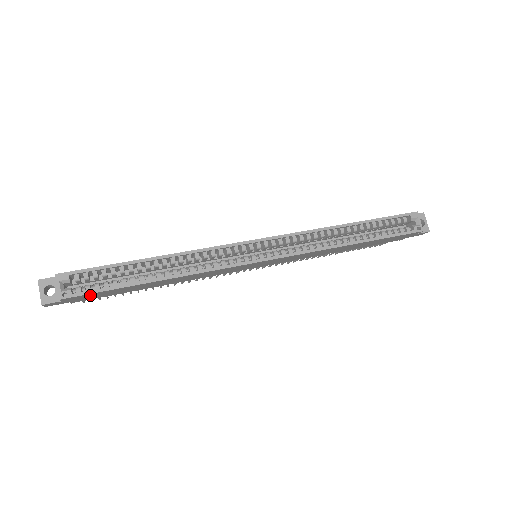
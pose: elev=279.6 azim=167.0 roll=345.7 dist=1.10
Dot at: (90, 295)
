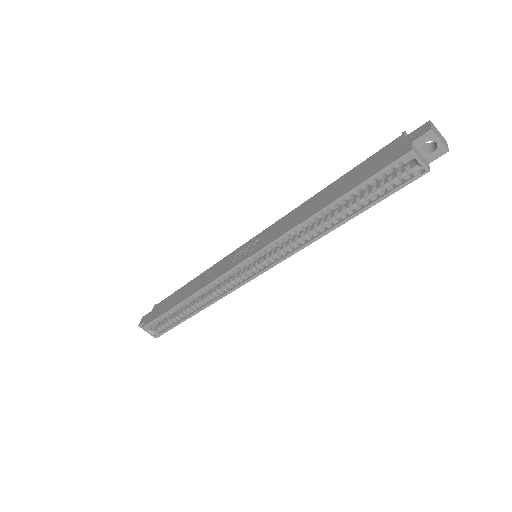
Dot at: occluded
